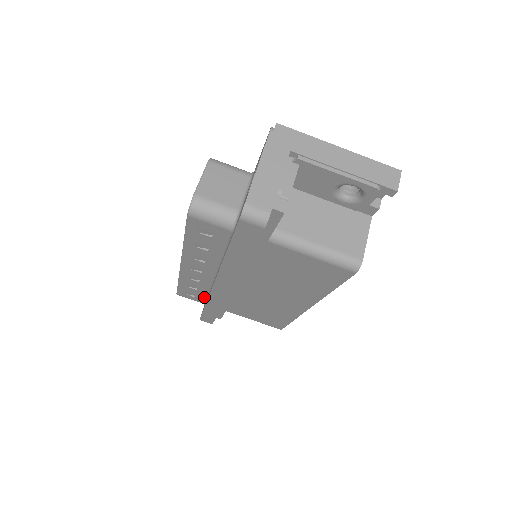
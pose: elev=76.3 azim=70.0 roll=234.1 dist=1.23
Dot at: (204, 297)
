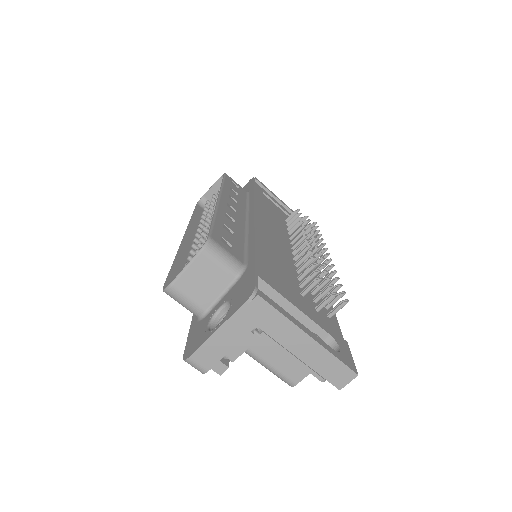
Dot at: occluded
